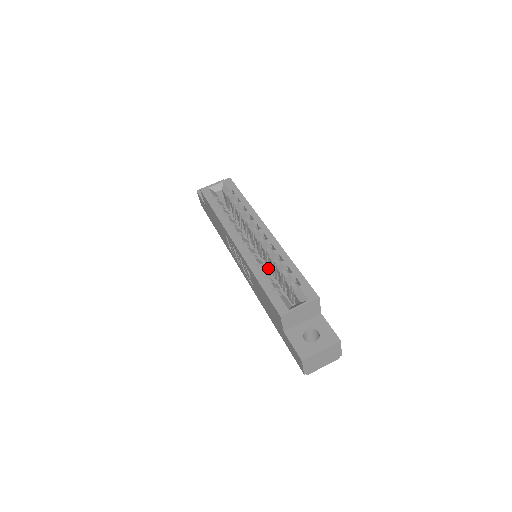
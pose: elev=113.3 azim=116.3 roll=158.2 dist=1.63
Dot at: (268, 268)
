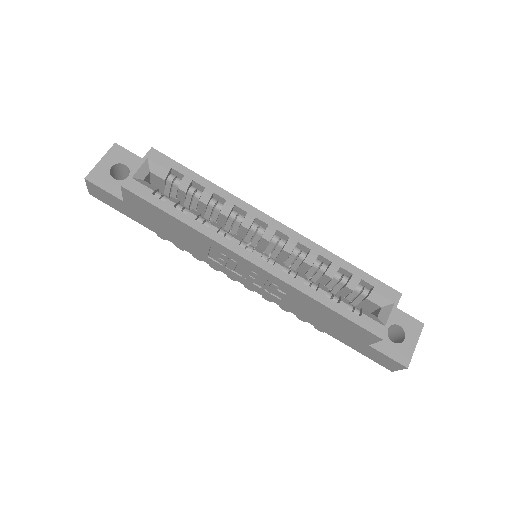
Dot at: occluded
